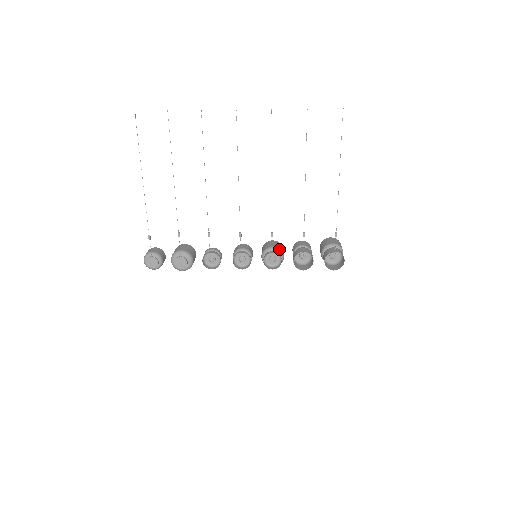
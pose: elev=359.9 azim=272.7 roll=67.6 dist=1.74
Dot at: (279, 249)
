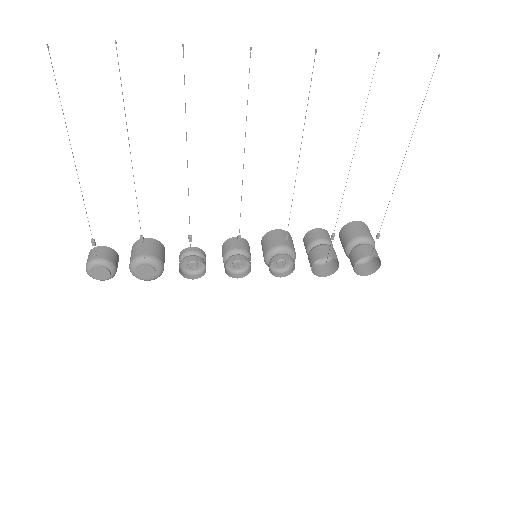
Dot at: (291, 249)
